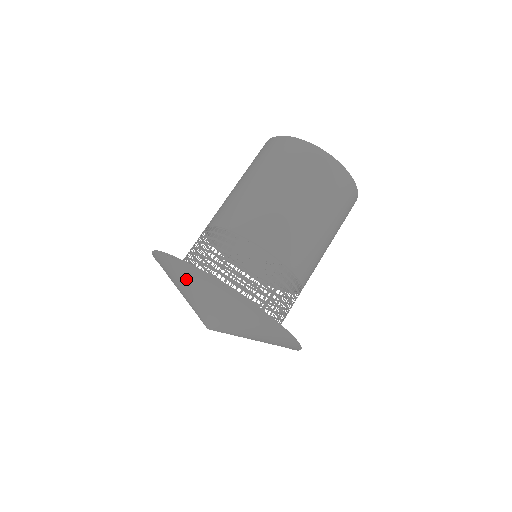
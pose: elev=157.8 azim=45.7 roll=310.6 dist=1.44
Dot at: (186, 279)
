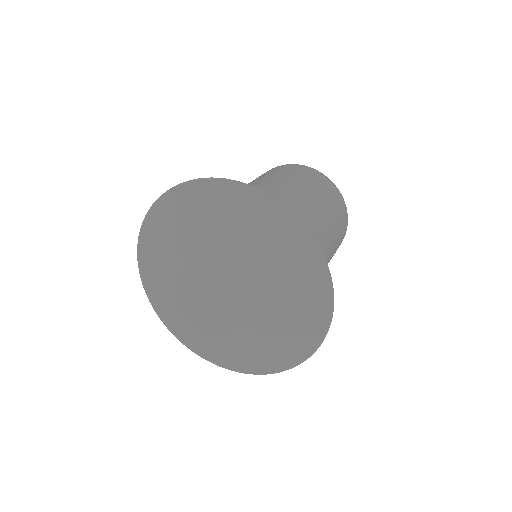
Dot at: (191, 215)
